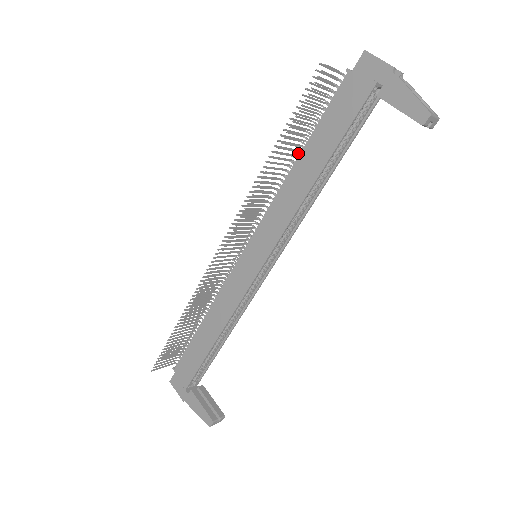
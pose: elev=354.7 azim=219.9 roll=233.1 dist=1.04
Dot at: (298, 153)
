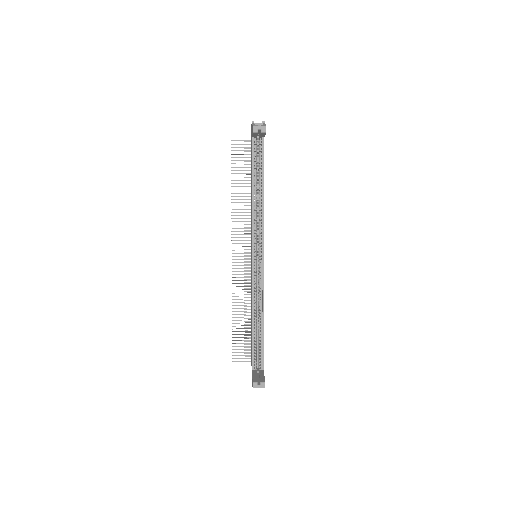
Dot at: occluded
